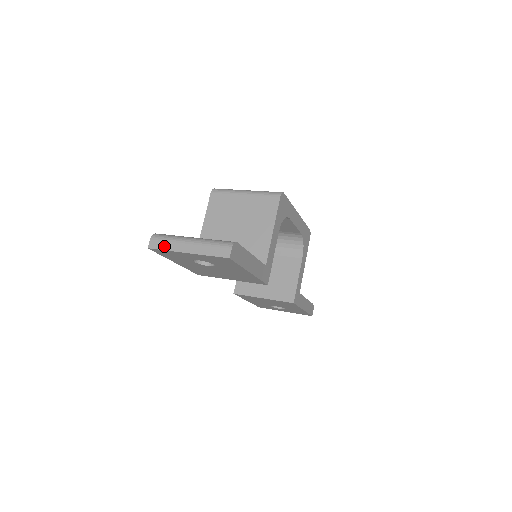
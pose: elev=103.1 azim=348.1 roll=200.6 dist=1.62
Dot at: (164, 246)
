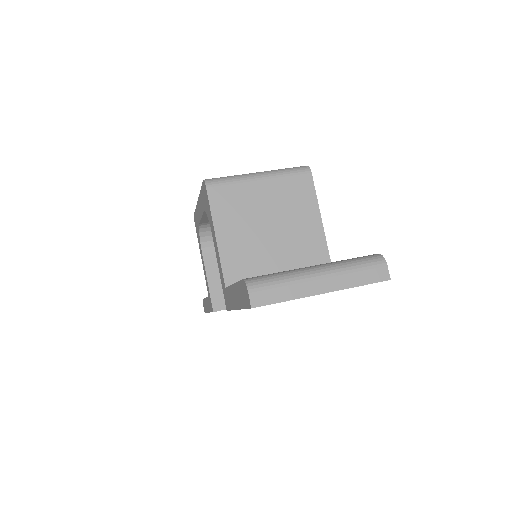
Dot at: (280, 295)
